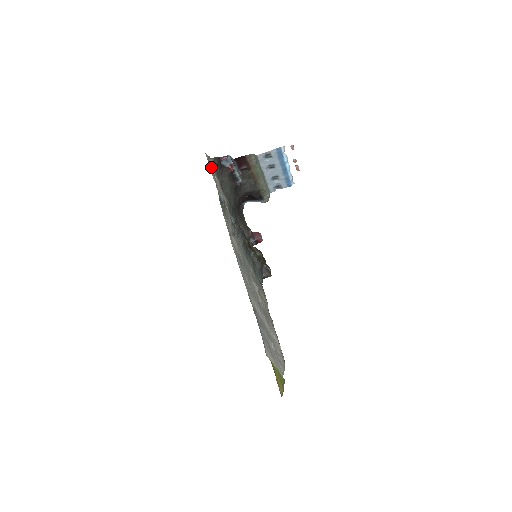
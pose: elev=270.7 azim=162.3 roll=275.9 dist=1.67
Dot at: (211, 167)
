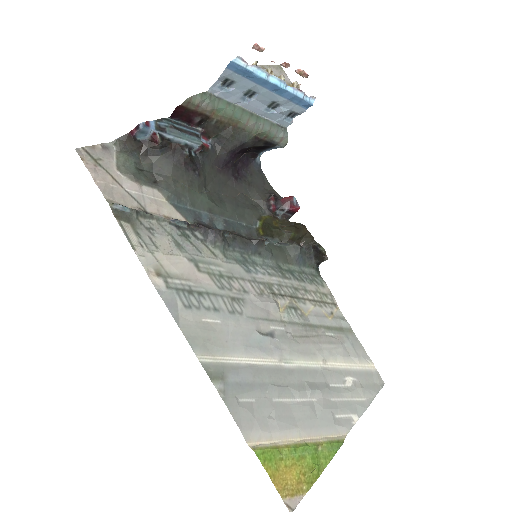
Dot at: (102, 163)
